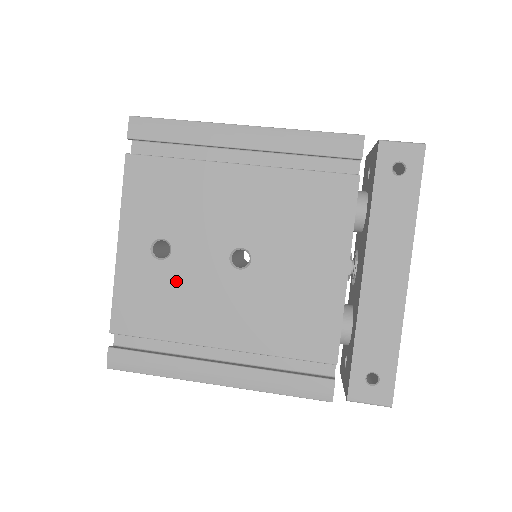
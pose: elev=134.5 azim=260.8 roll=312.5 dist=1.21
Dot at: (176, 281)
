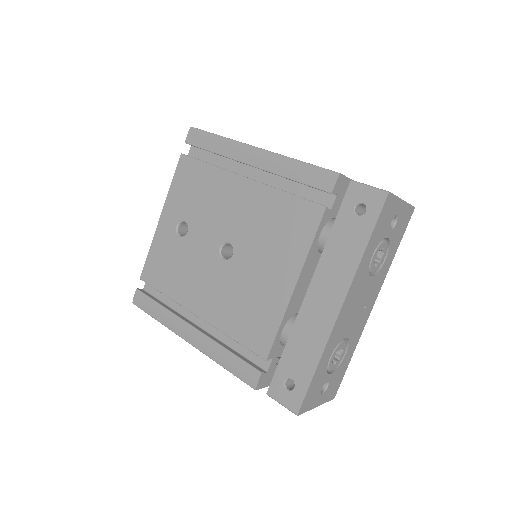
Dot at: (184, 255)
